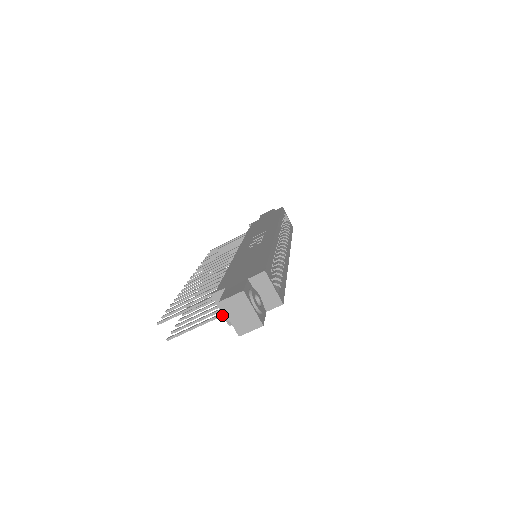
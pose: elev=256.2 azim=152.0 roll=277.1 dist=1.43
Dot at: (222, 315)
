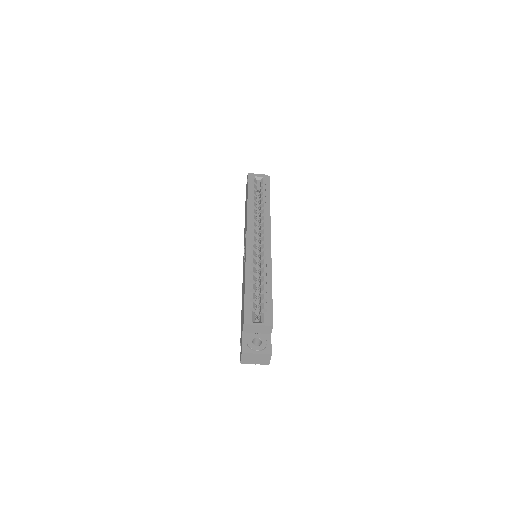
Dot at: occluded
